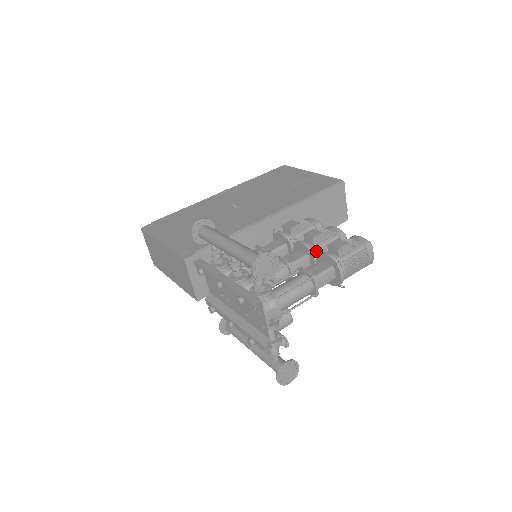
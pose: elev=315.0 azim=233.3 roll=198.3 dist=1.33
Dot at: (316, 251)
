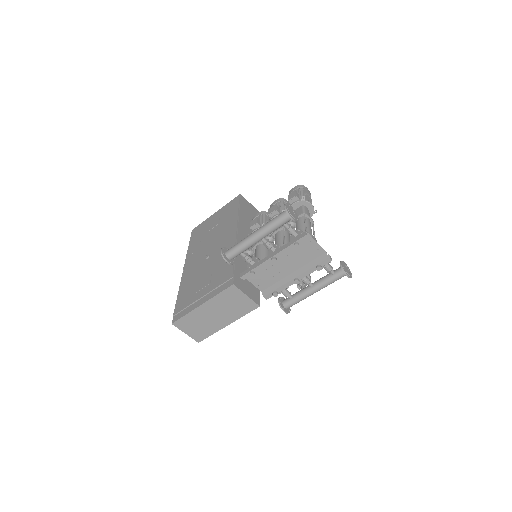
Dot at: occluded
